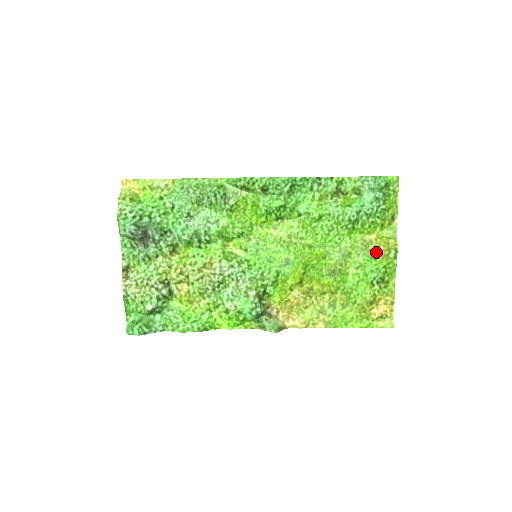
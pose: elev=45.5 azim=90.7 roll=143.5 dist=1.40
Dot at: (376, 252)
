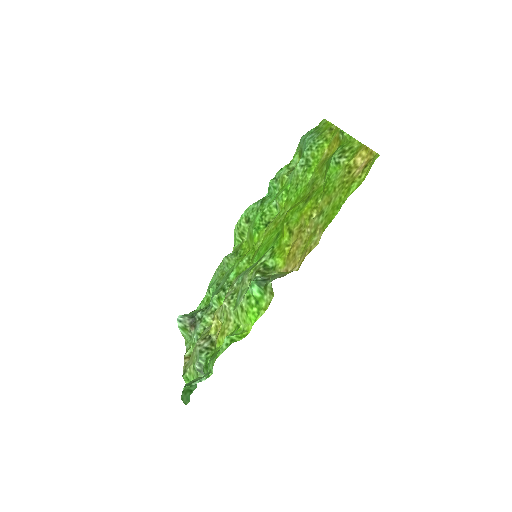
Dot at: occluded
